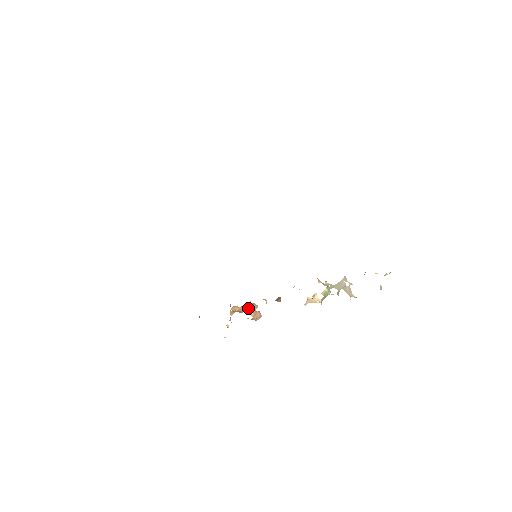
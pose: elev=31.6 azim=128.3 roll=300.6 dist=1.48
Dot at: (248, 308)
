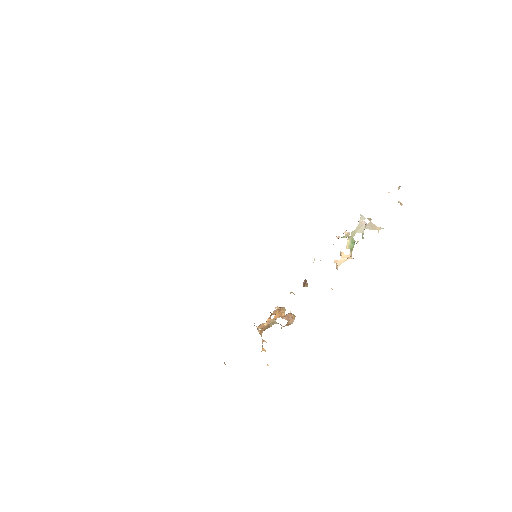
Dot at: (277, 314)
